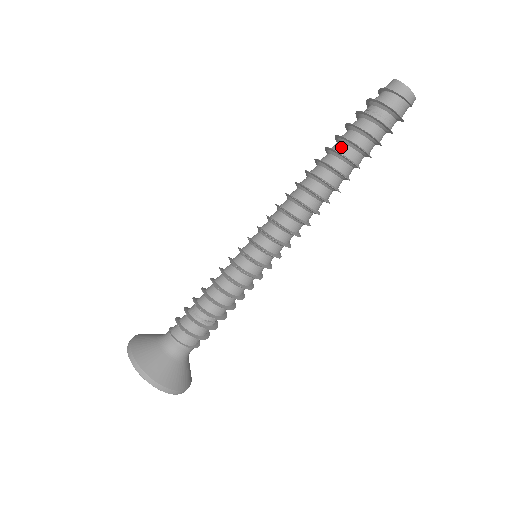
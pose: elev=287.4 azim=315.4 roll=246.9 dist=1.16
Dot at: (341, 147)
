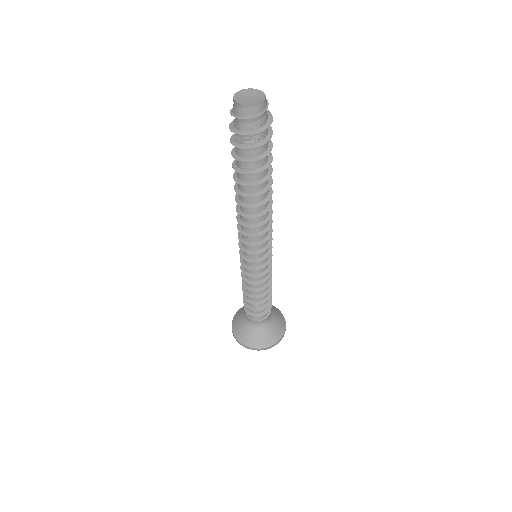
Dot at: (247, 177)
